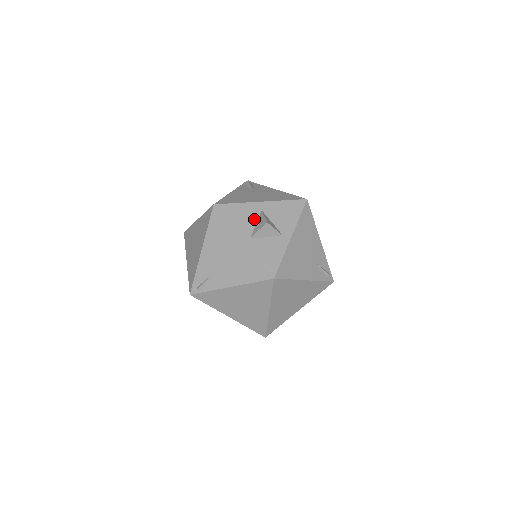
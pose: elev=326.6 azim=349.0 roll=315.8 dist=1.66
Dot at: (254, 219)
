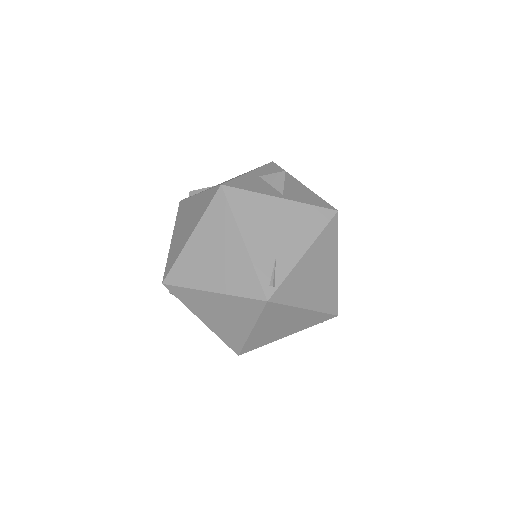
Dot at: (264, 183)
